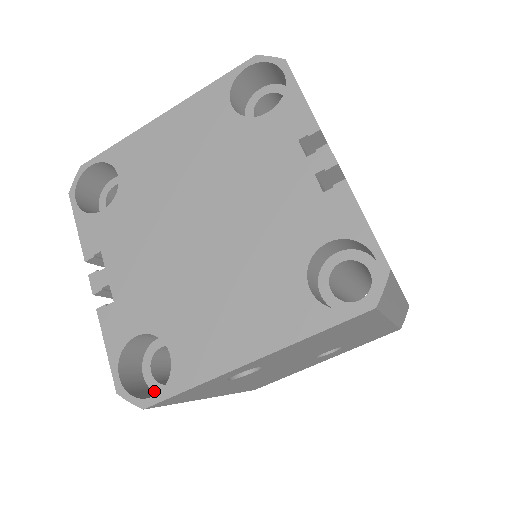
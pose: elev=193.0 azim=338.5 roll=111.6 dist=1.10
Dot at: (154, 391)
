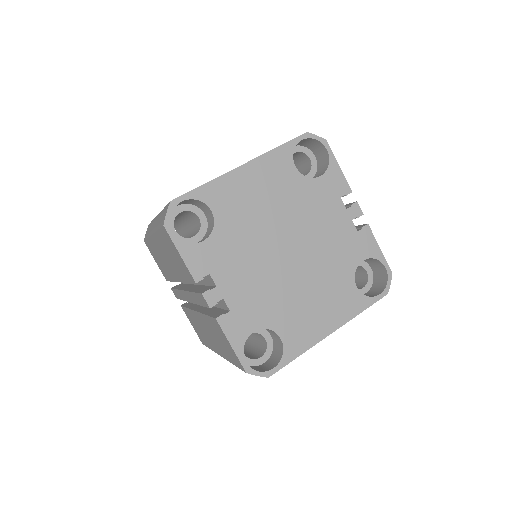
Dot at: (249, 365)
